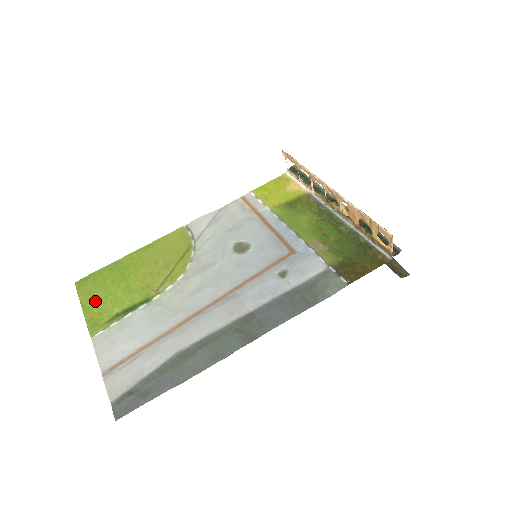
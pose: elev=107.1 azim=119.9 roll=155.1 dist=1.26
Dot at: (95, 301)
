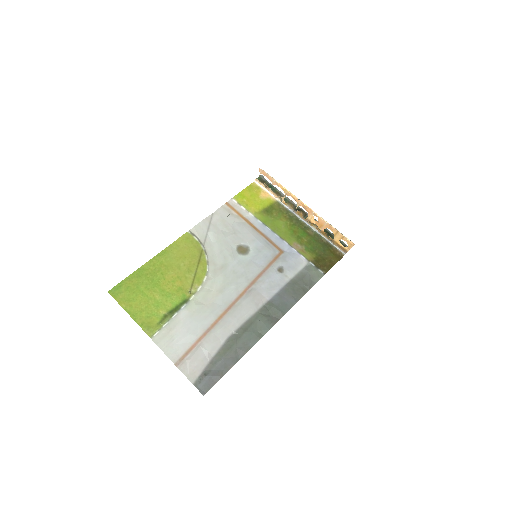
Dot at: (138, 307)
